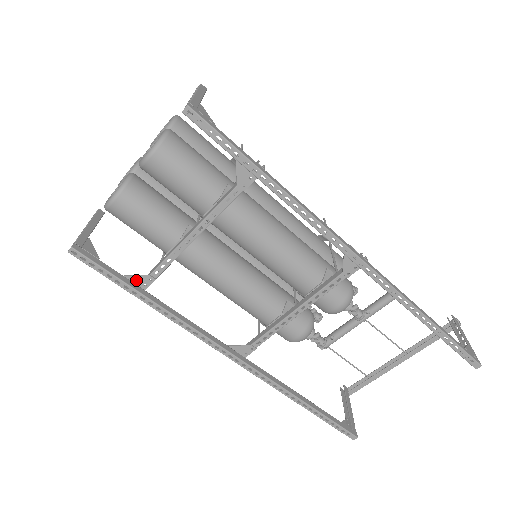
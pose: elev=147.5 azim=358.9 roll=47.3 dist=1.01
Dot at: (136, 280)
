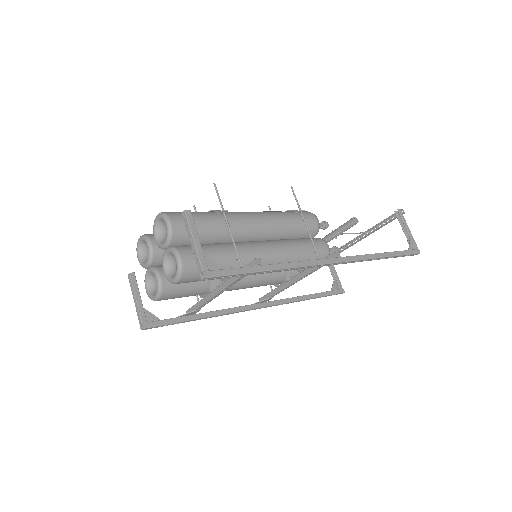
Dot at: (187, 315)
